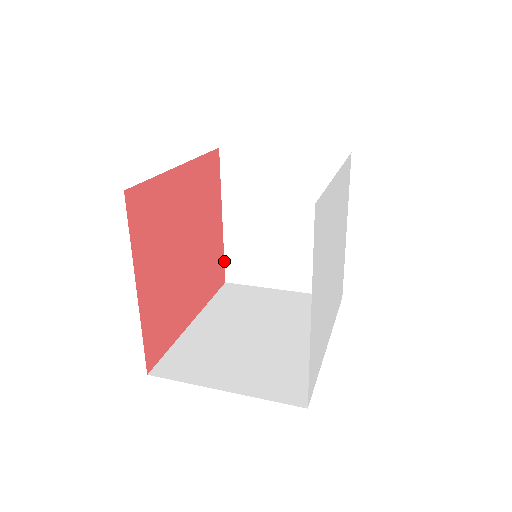
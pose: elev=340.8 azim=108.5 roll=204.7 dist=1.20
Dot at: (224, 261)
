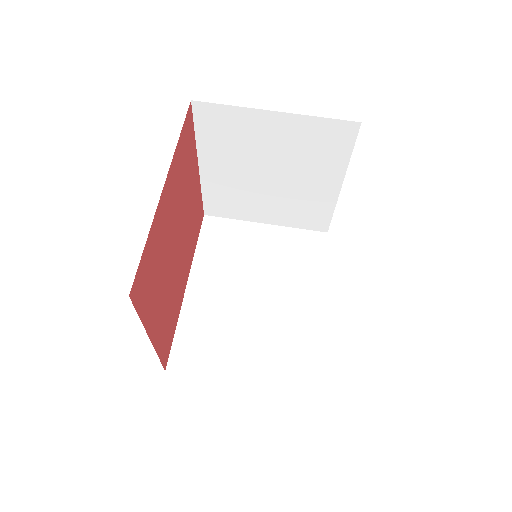
Dot at: (202, 200)
